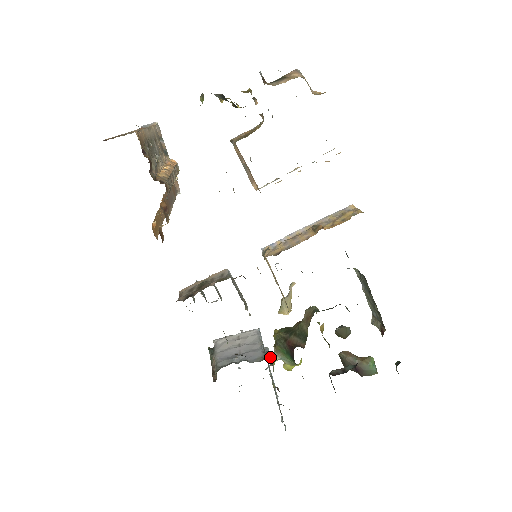
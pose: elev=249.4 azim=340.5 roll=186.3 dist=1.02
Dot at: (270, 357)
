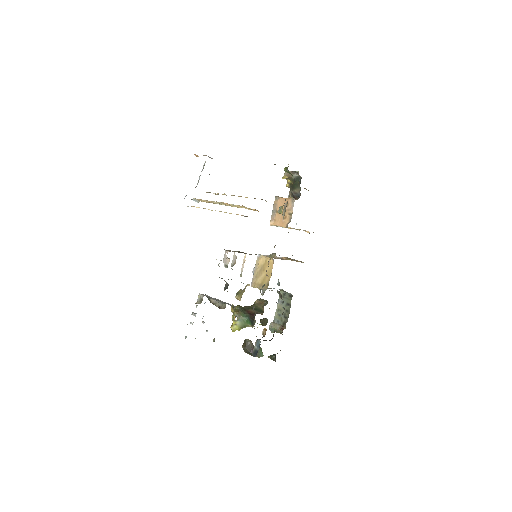
Dot at: (235, 316)
